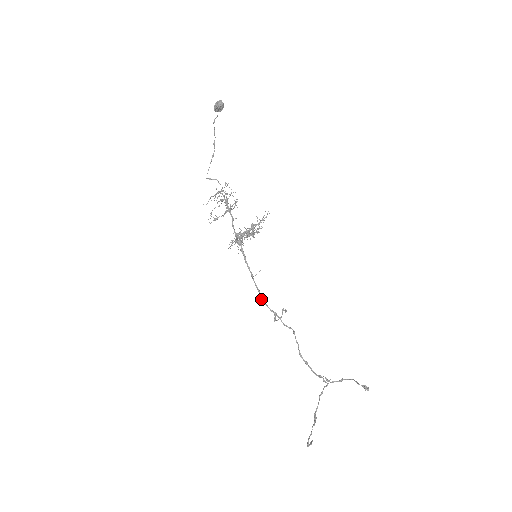
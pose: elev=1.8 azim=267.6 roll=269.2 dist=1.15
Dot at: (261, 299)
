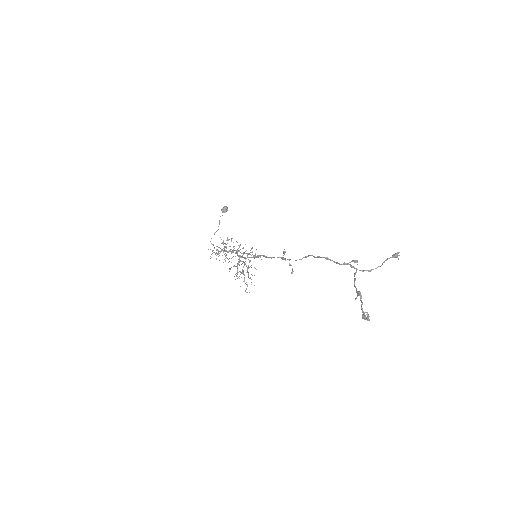
Dot at: (267, 257)
